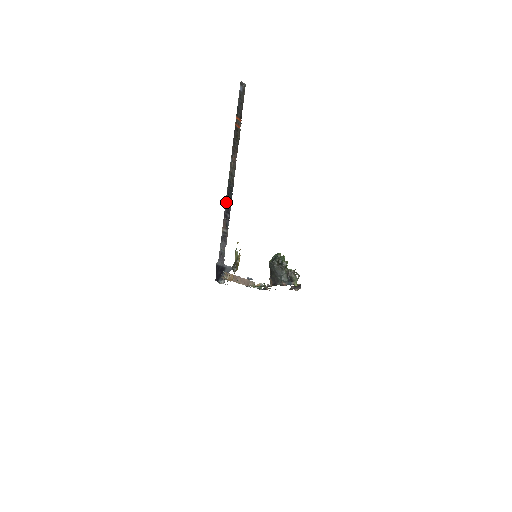
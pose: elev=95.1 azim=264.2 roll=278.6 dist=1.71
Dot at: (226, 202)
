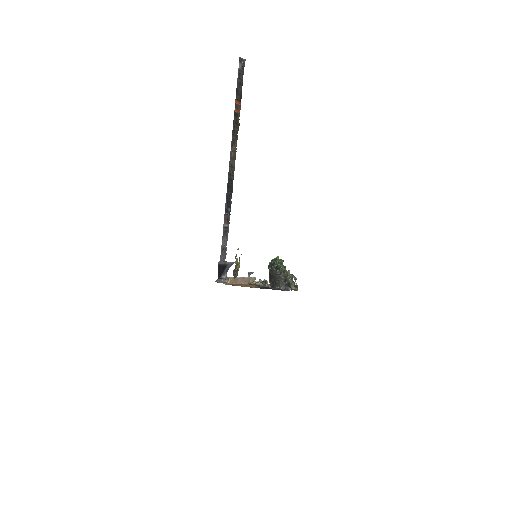
Dot at: (227, 196)
